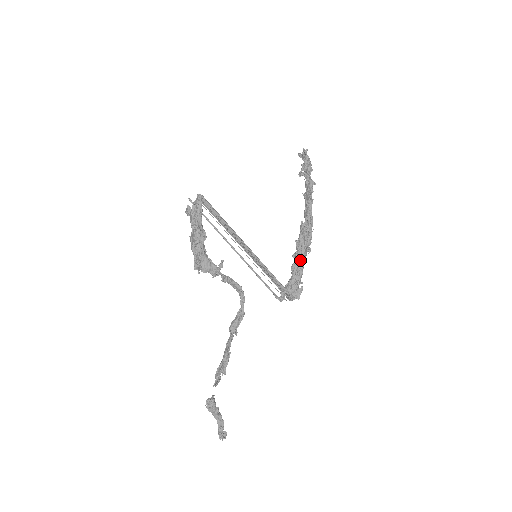
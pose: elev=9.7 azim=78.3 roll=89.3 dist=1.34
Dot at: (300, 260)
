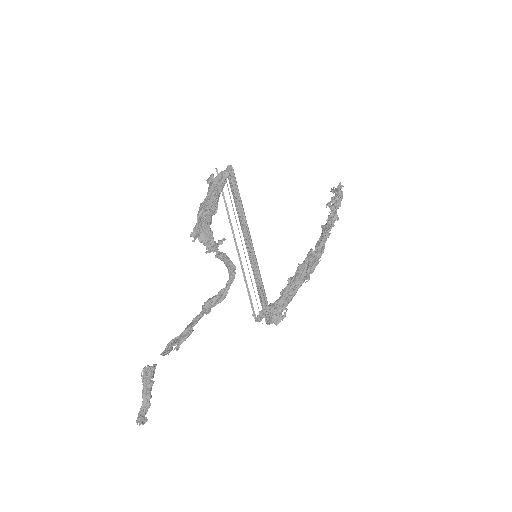
Dot at: (295, 284)
